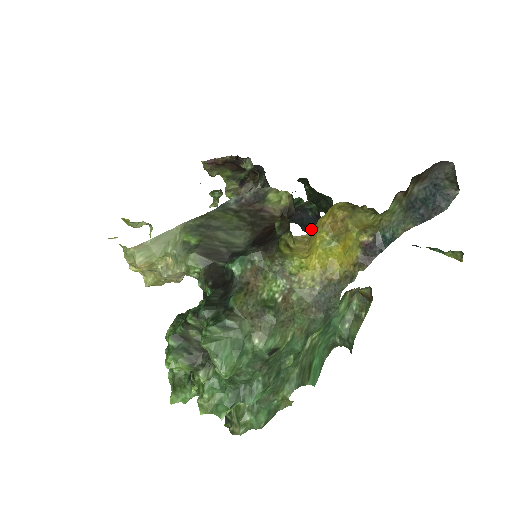
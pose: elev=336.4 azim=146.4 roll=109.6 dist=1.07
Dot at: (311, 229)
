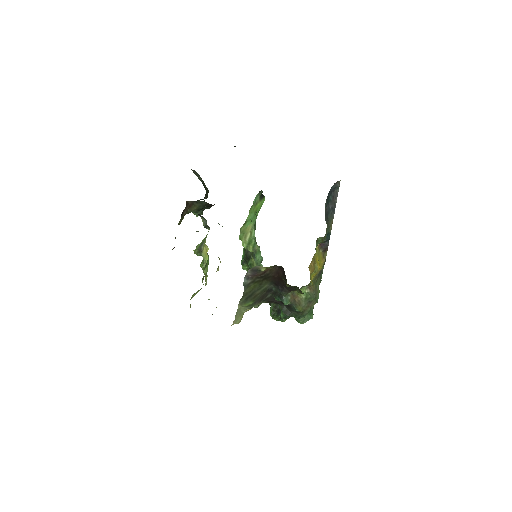
Dot at: occluded
